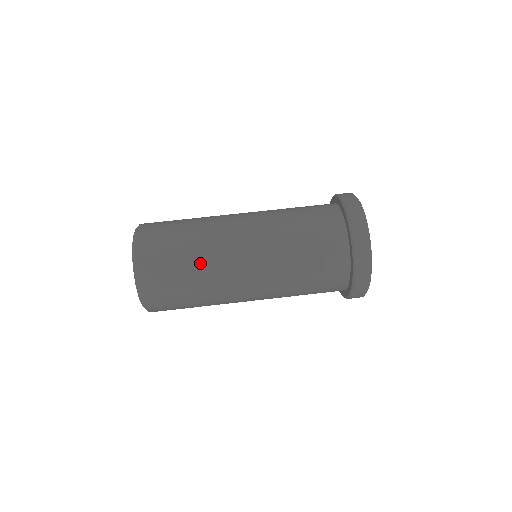
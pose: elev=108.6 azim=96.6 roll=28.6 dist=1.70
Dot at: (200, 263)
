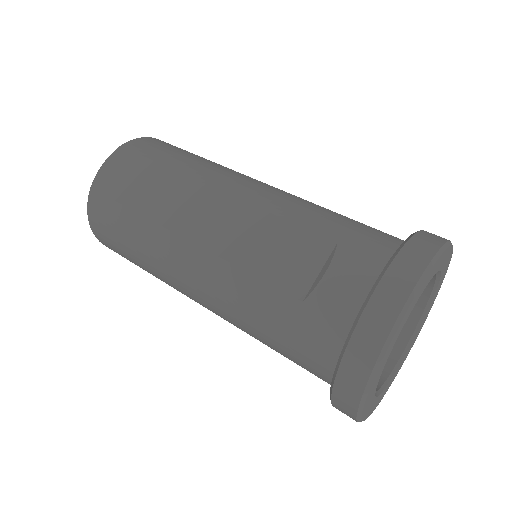
Dot at: (172, 188)
